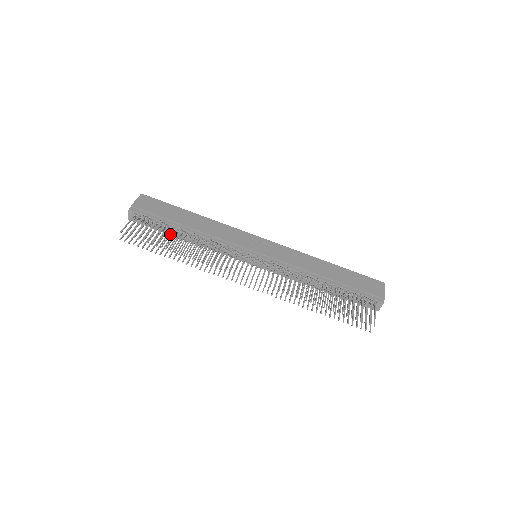
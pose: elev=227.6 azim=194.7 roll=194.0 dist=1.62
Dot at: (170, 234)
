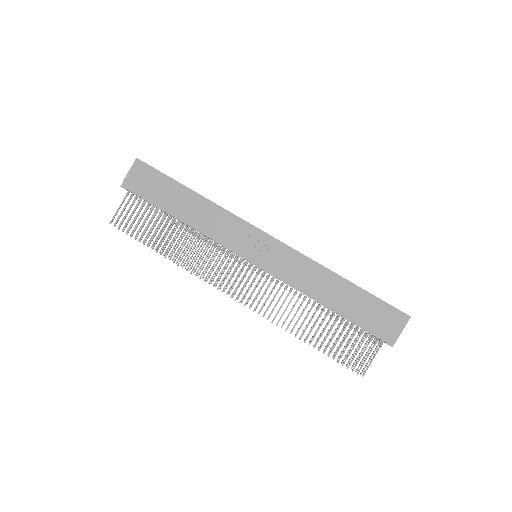
Dot at: occluded
